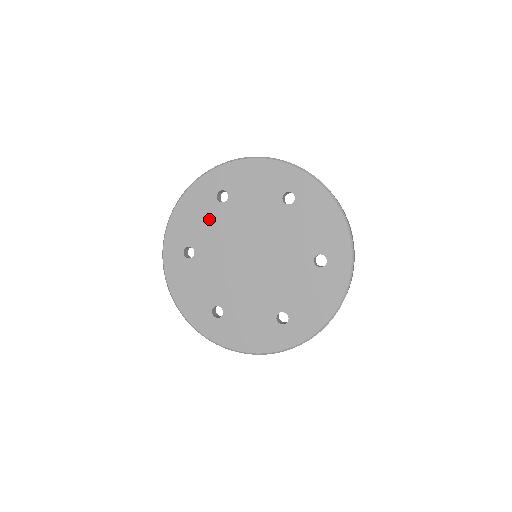
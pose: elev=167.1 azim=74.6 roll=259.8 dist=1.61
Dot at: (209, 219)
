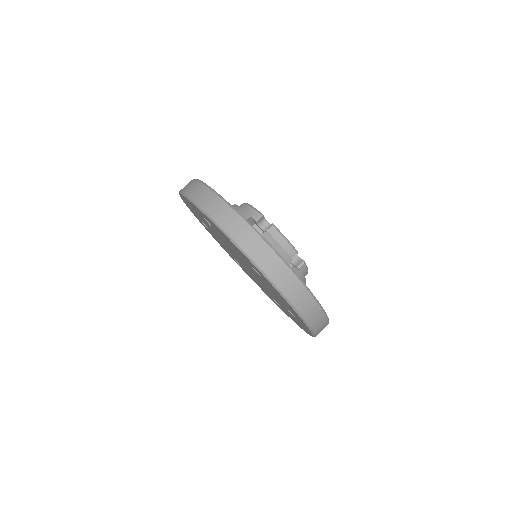
Dot at: (206, 223)
